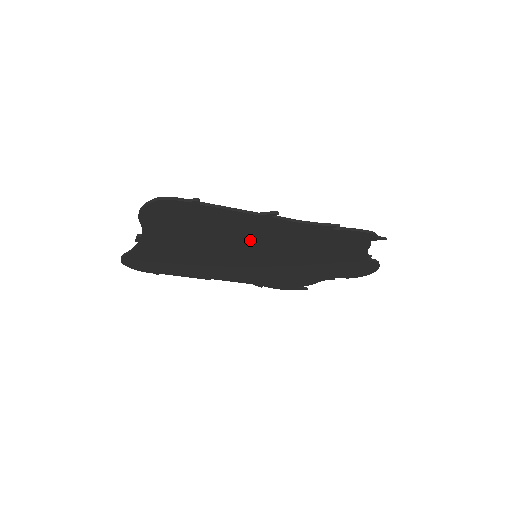
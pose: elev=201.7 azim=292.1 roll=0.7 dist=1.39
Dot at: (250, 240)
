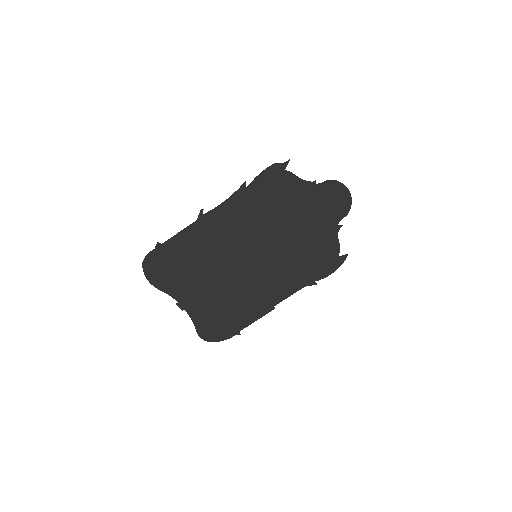
Dot at: (228, 245)
